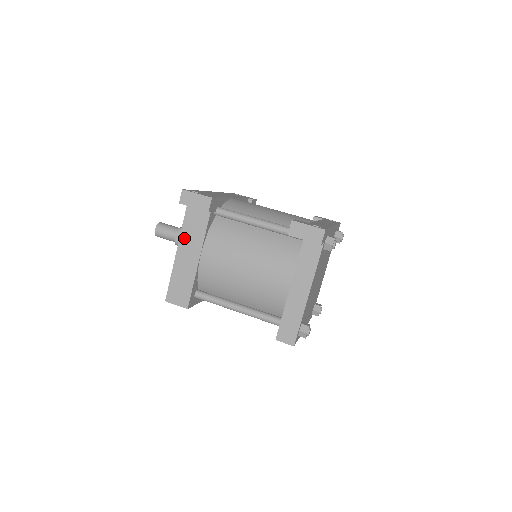
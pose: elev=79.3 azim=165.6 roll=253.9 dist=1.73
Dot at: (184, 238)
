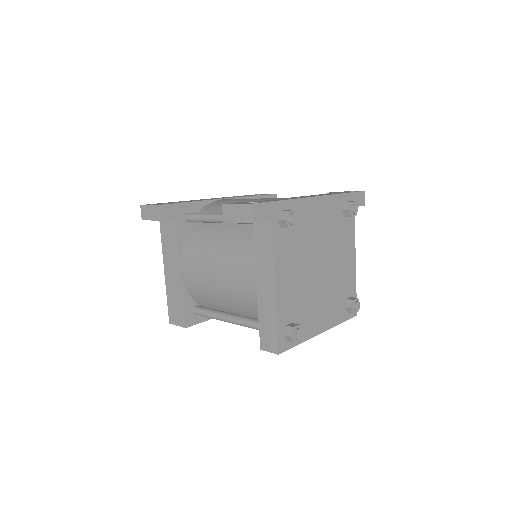
Dot at: (165, 254)
